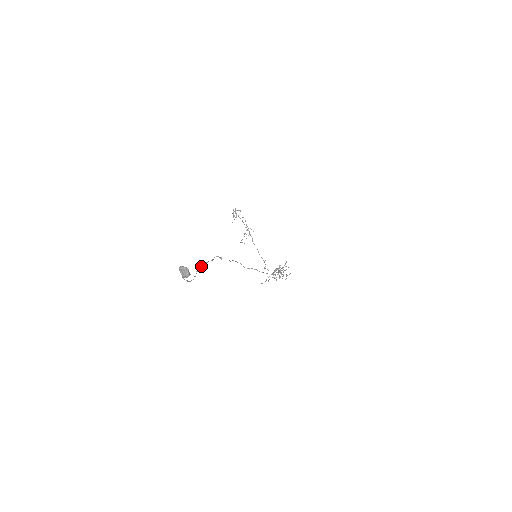
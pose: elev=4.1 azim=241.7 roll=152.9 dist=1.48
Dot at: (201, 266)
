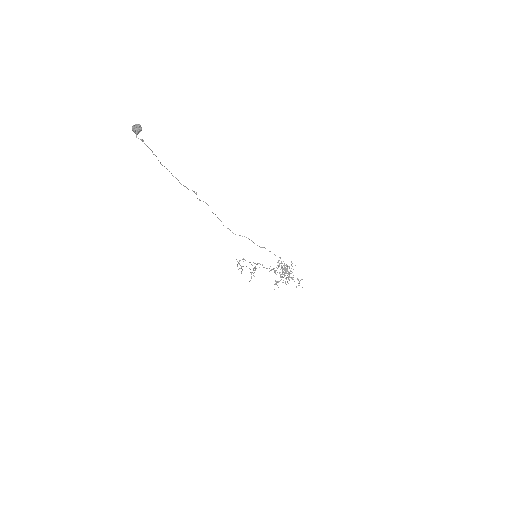
Dot at: (166, 168)
